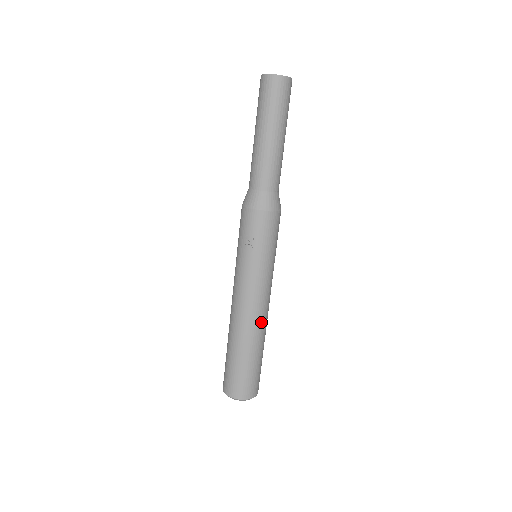
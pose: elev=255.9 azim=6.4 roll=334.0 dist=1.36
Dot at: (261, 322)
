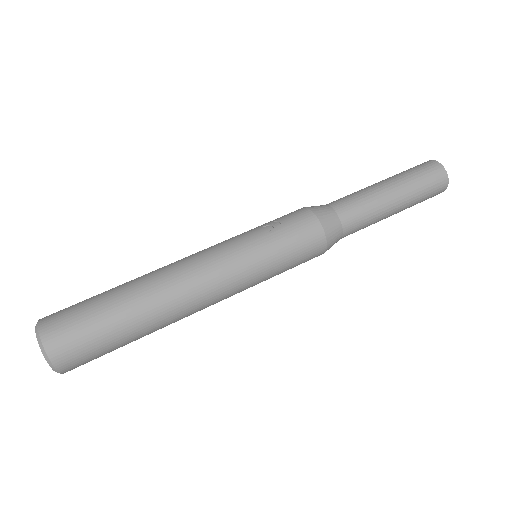
Dot at: (180, 298)
